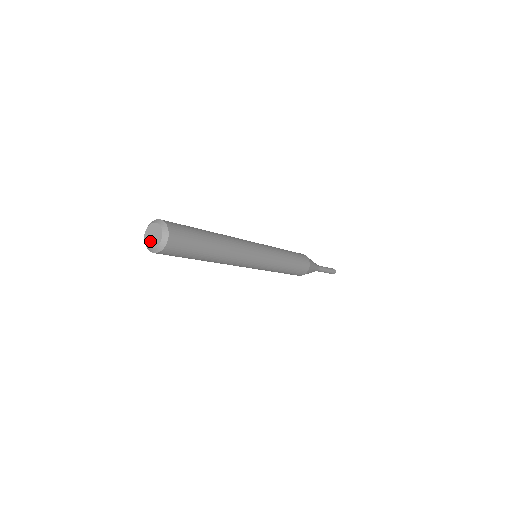
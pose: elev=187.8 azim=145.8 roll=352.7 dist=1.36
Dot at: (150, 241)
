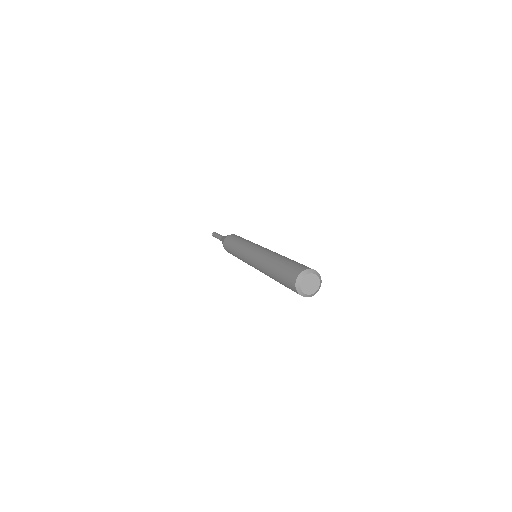
Dot at: (311, 290)
